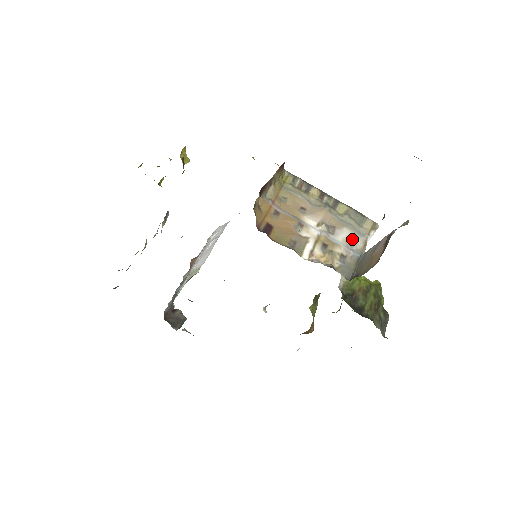
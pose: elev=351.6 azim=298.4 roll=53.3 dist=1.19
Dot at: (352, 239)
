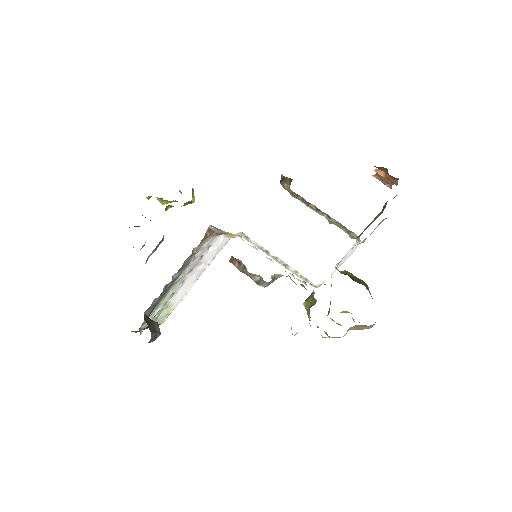
Dot at: occluded
